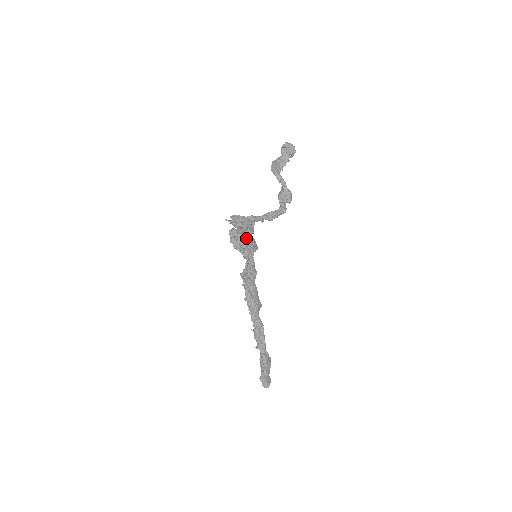
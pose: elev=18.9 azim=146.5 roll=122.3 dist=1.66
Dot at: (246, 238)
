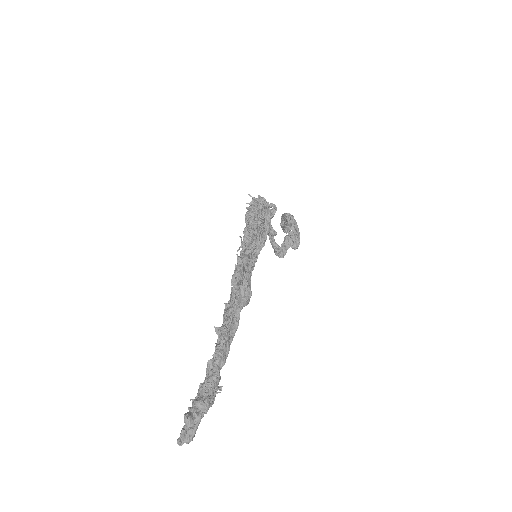
Dot at: occluded
